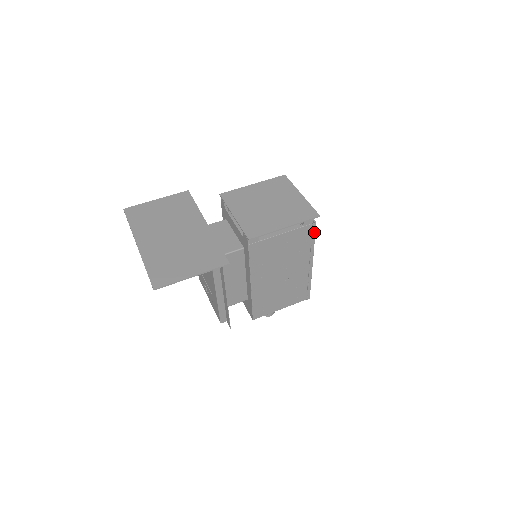
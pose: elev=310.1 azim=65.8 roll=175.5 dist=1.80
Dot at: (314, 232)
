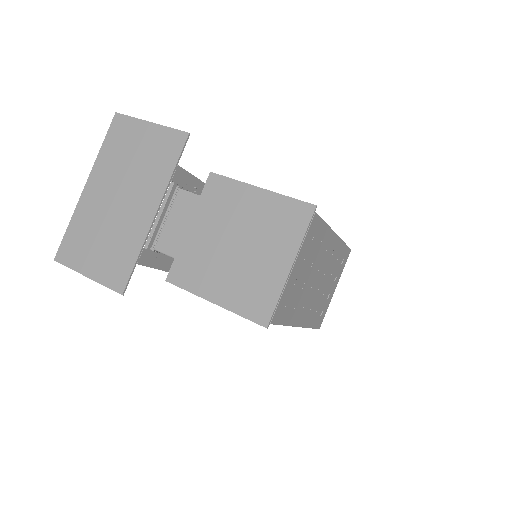
Dot at: (275, 323)
